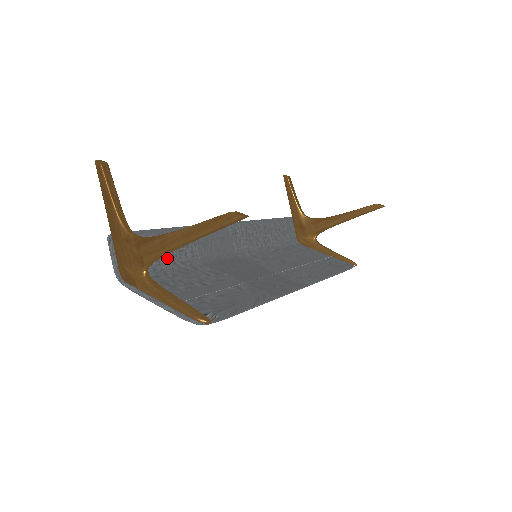
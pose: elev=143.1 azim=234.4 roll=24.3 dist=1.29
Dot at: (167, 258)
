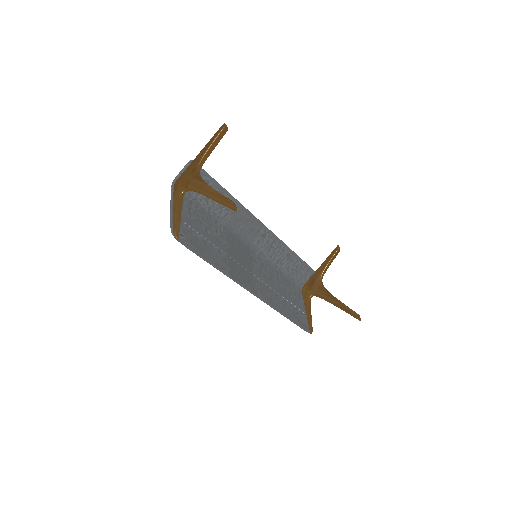
Dot at: (209, 202)
